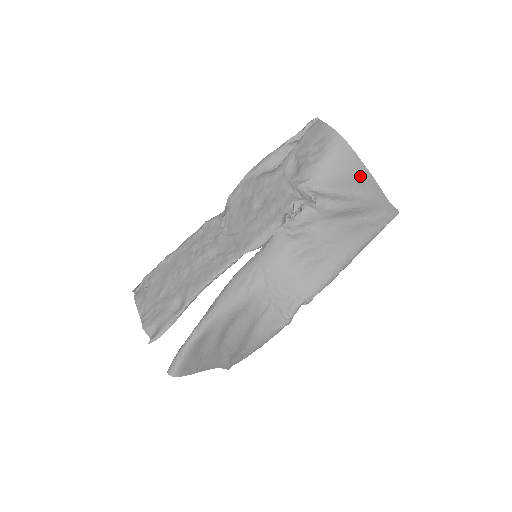
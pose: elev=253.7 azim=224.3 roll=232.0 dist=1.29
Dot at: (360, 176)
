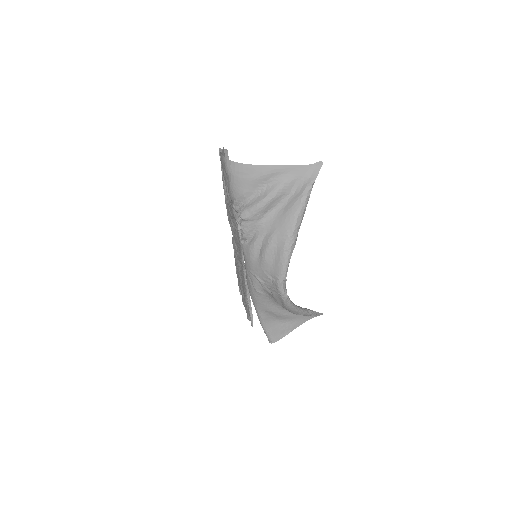
Dot at: (260, 174)
